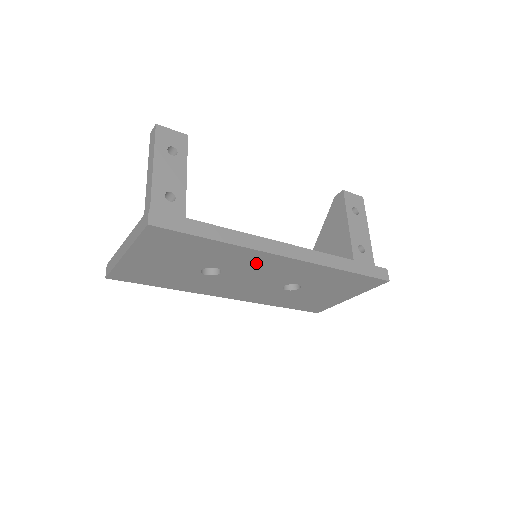
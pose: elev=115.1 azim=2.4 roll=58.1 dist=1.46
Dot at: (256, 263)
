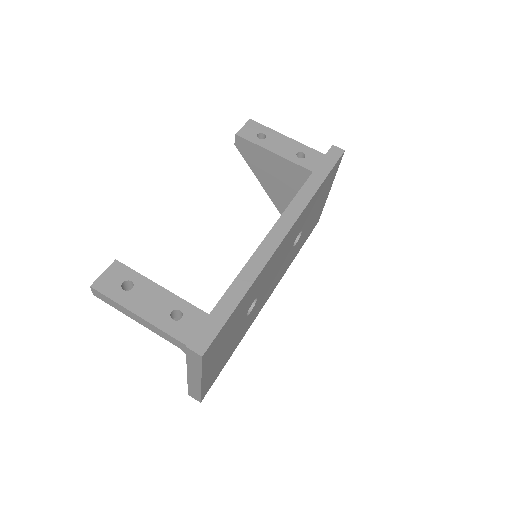
Dot at: (271, 265)
